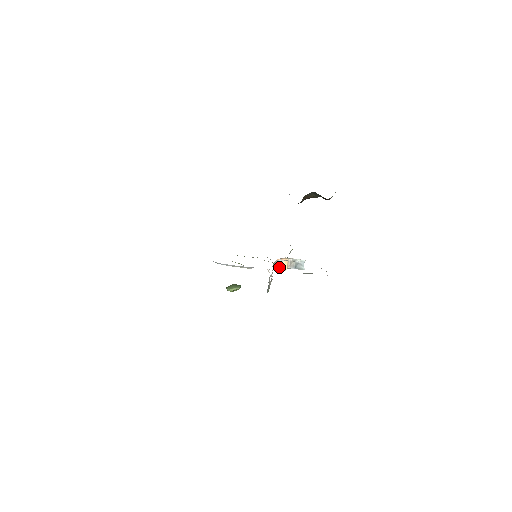
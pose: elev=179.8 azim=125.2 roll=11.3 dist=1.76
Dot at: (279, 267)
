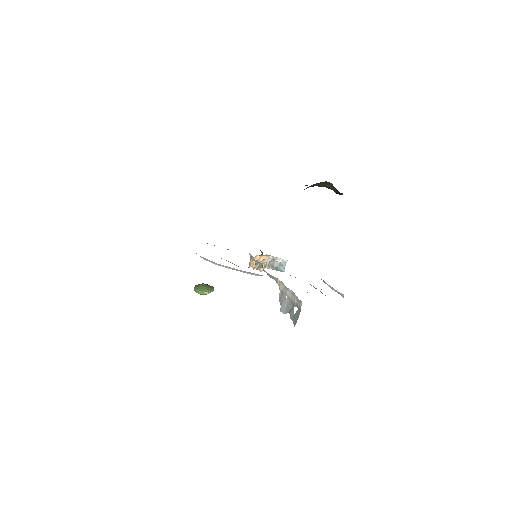
Dot at: occluded
